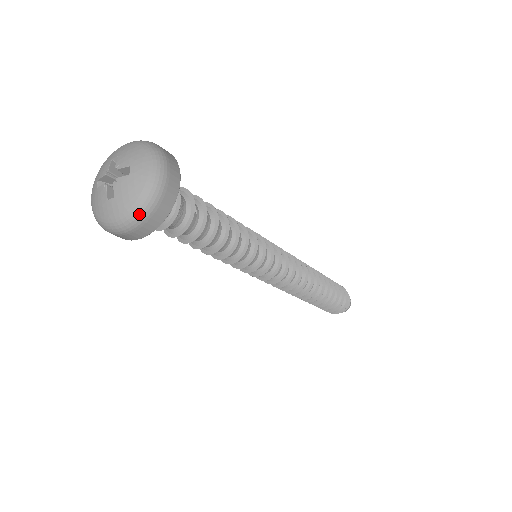
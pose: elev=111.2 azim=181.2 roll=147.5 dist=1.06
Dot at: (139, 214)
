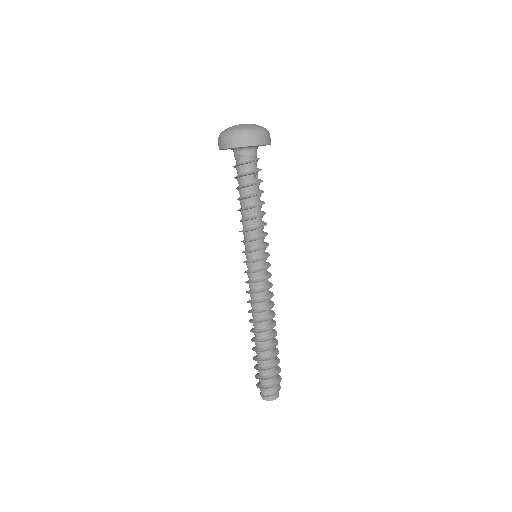
Dot at: (236, 133)
